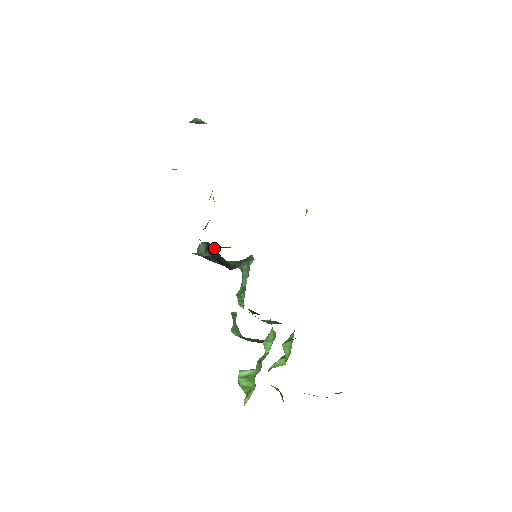
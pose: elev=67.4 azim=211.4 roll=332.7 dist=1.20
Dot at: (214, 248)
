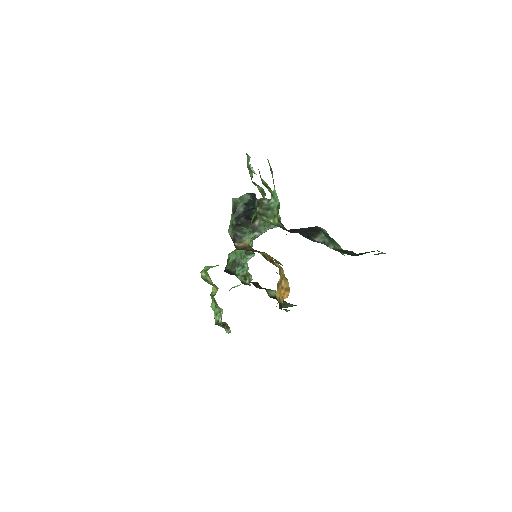
Dot at: (252, 207)
